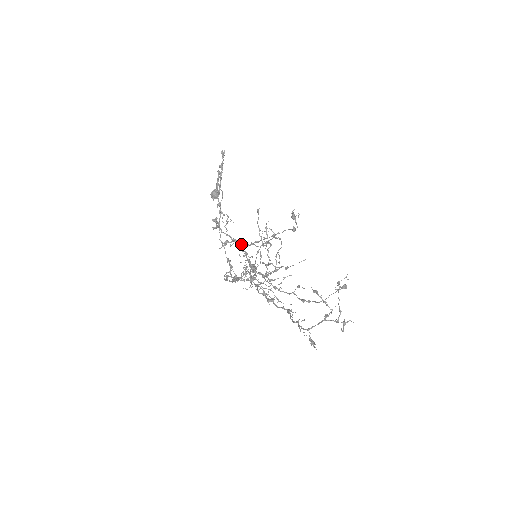
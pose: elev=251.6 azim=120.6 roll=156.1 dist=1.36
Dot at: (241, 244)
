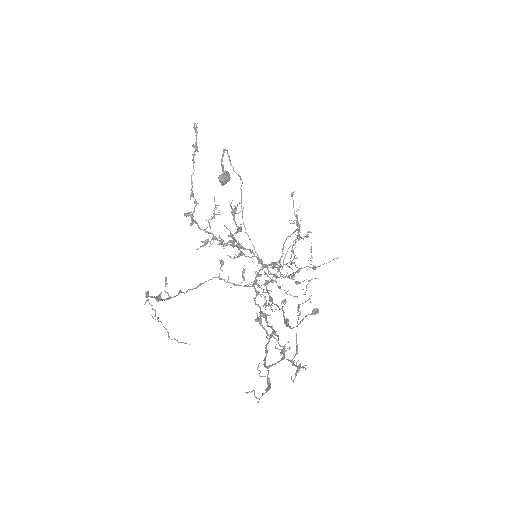
Dot at: (217, 244)
